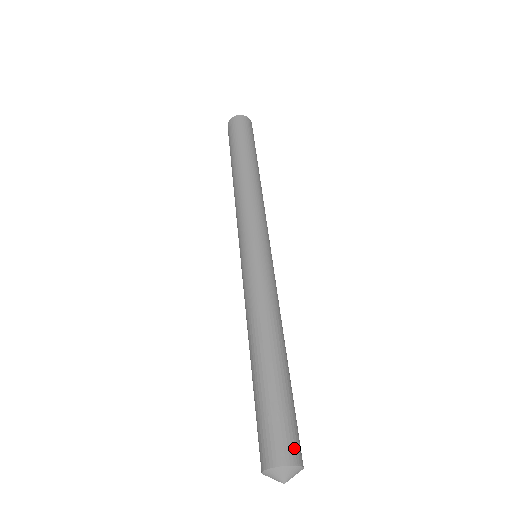
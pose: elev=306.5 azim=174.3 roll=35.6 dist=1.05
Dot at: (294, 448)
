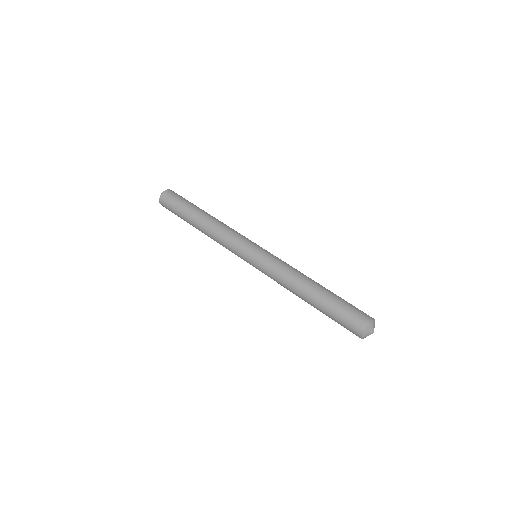
Dot at: (361, 319)
